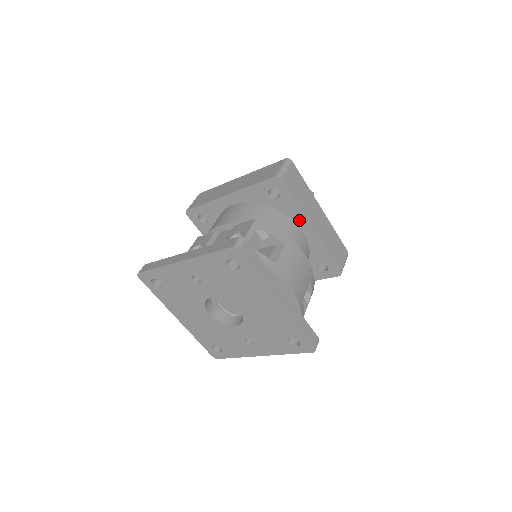
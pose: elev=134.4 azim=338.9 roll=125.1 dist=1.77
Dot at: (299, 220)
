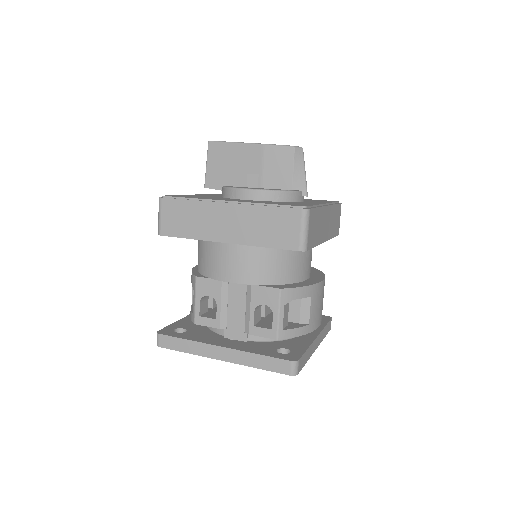
Dot at: occluded
